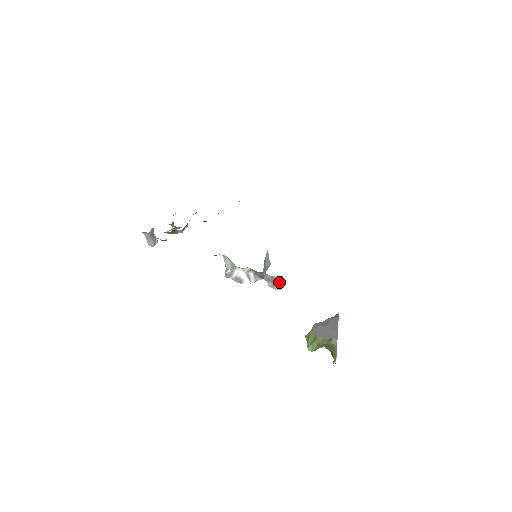
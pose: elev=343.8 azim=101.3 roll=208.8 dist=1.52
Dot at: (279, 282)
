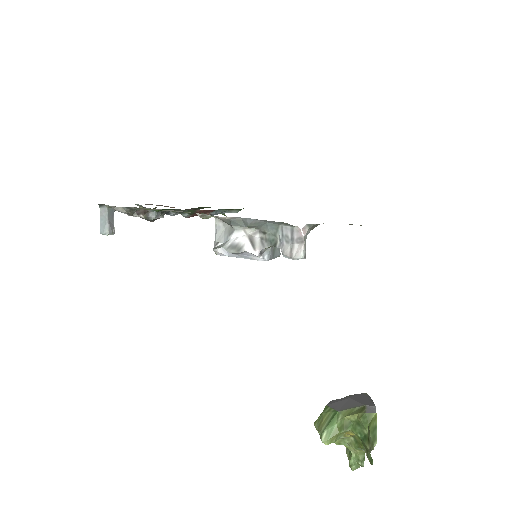
Dot at: (302, 240)
